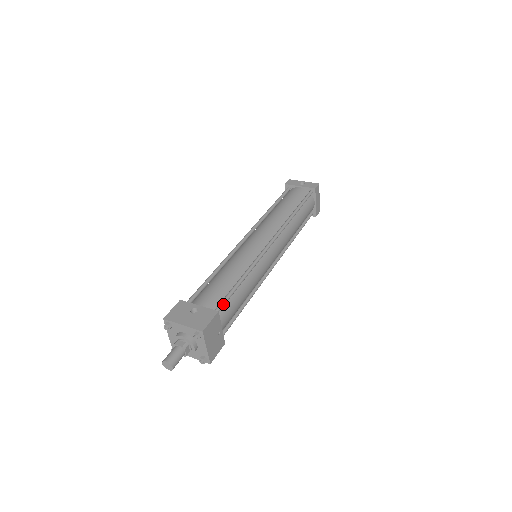
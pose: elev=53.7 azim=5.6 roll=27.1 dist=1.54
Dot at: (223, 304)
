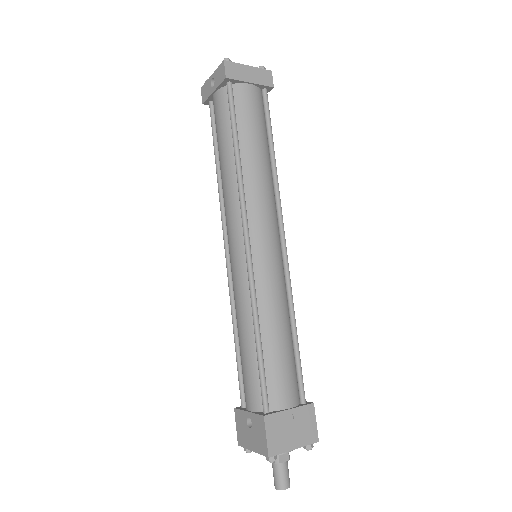
Dot at: (264, 393)
